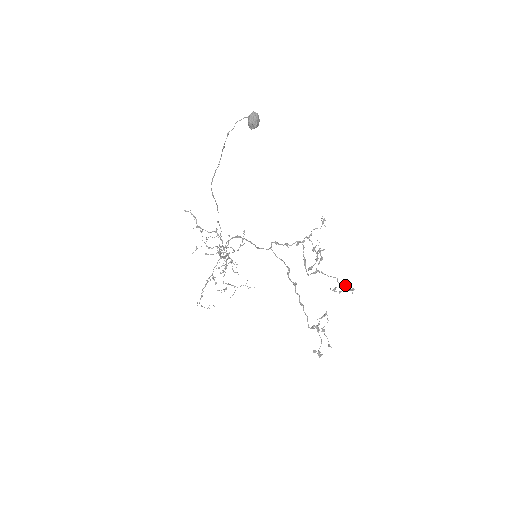
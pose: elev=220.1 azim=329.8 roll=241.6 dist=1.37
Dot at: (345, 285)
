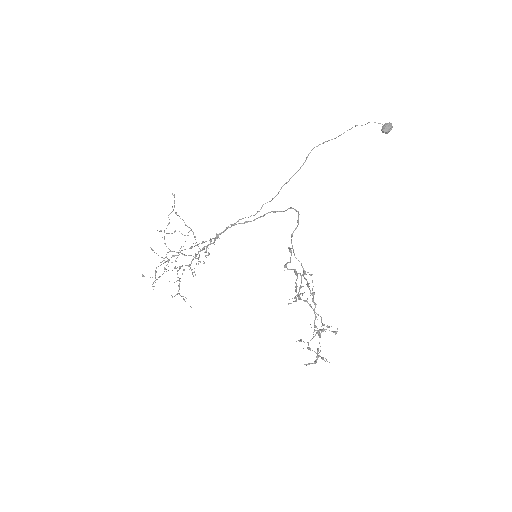
Dot at: (328, 326)
